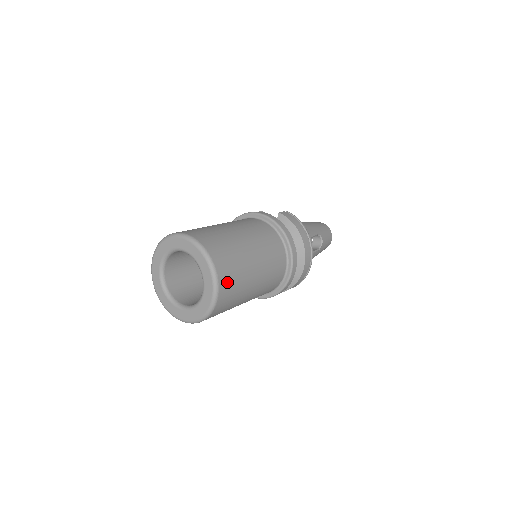
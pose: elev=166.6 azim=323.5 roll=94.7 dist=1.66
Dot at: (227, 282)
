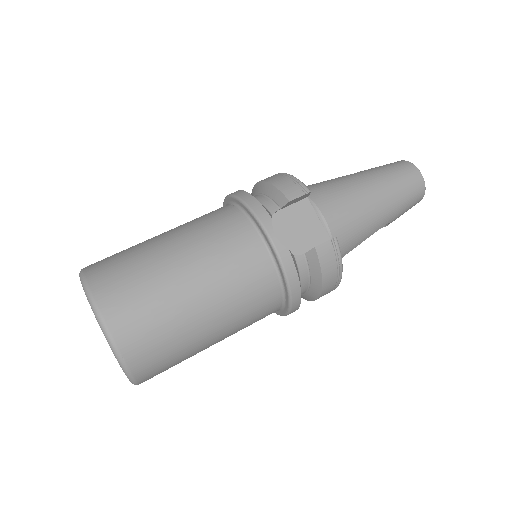
Dot at: occluded
